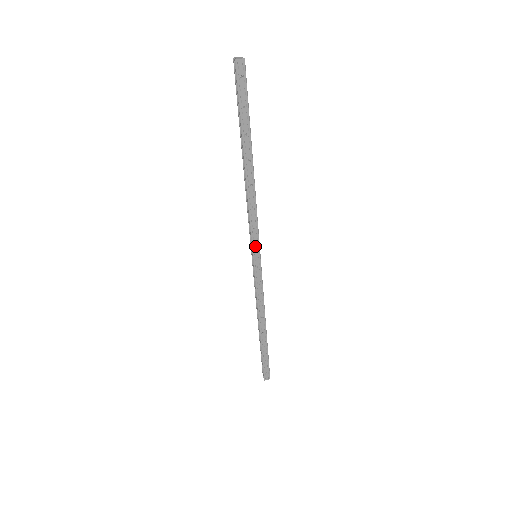
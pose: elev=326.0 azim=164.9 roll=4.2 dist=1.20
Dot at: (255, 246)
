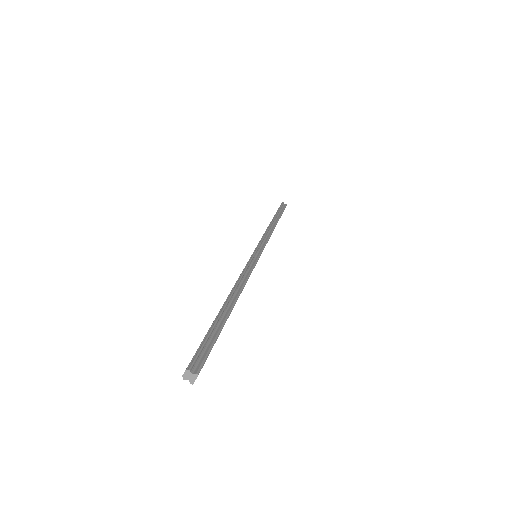
Dot at: occluded
